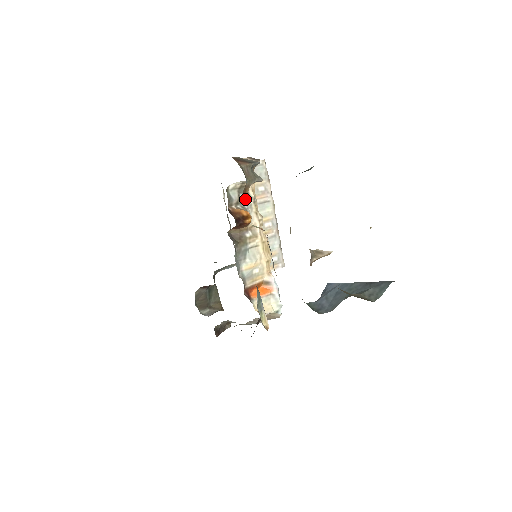
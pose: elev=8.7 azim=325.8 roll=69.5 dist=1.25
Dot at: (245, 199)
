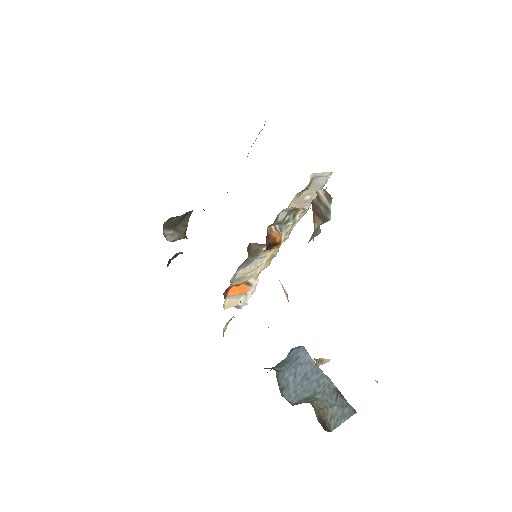
Dot at: (288, 220)
